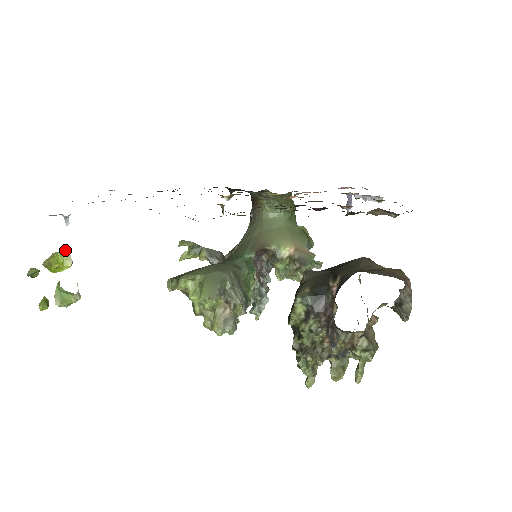
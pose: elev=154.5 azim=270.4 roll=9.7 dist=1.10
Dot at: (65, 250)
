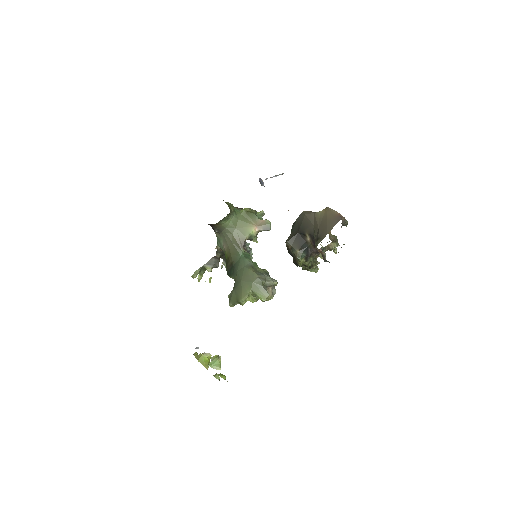
Dot at: (203, 354)
